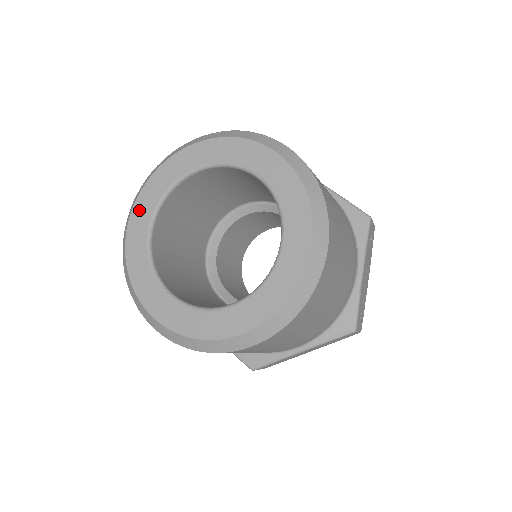
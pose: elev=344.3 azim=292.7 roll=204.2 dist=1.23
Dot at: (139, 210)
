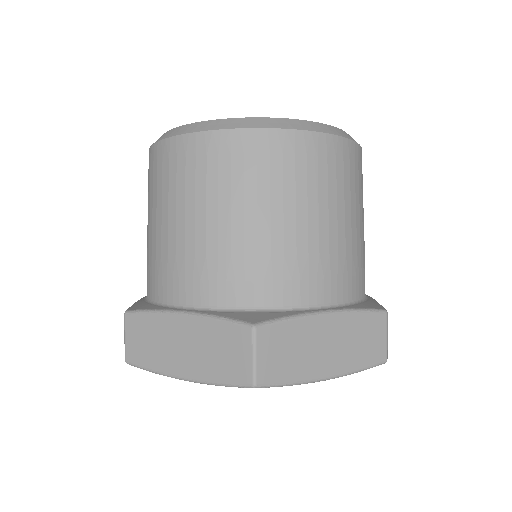
Dot at: occluded
